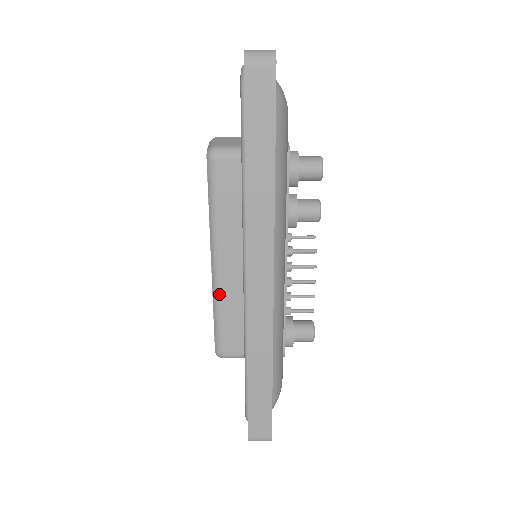
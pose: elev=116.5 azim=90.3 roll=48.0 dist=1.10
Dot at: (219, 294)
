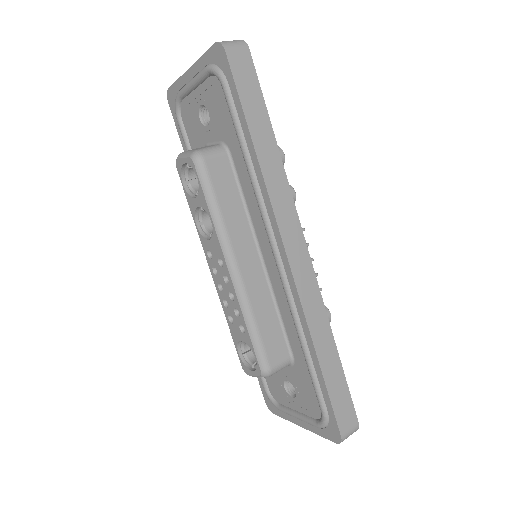
Dot at: (248, 300)
